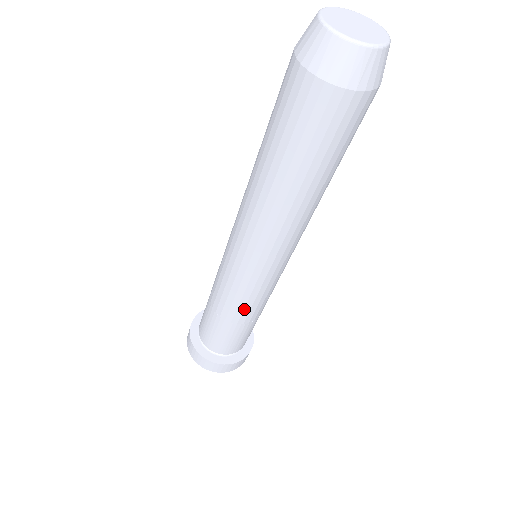
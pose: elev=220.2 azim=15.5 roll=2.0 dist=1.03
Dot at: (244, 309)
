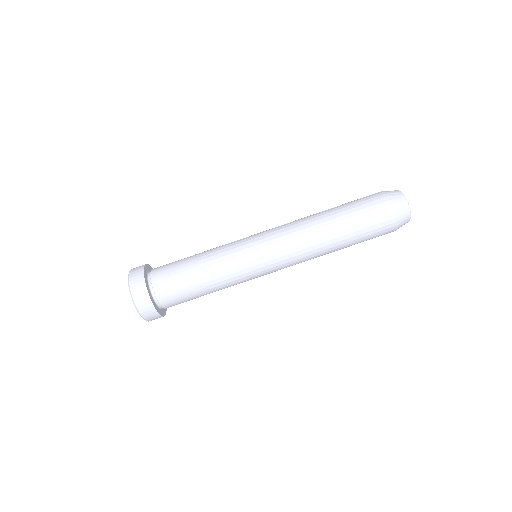
Dot at: (220, 262)
